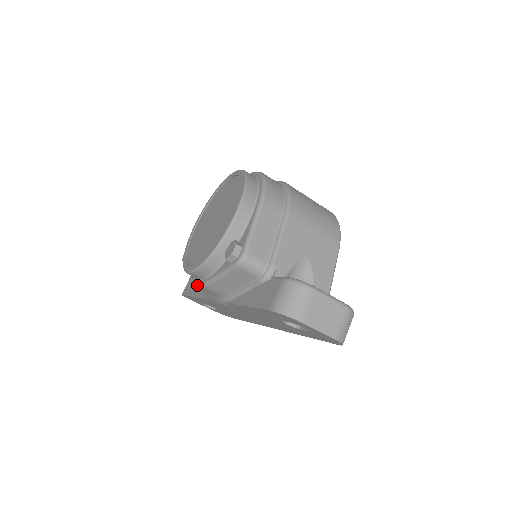
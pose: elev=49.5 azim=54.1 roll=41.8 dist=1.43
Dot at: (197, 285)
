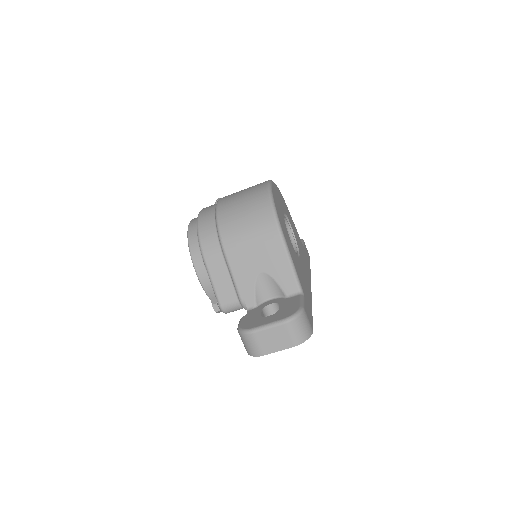
Dot at: occluded
